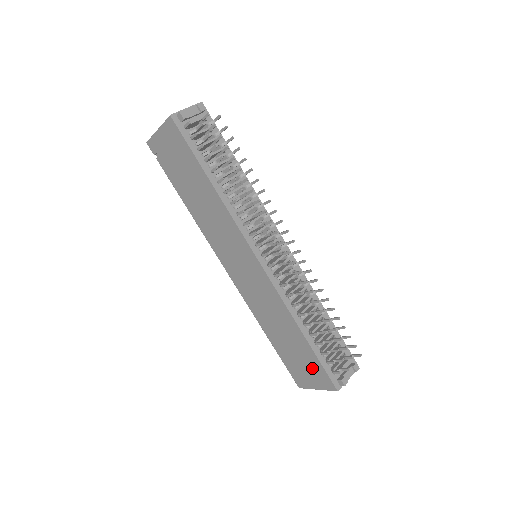
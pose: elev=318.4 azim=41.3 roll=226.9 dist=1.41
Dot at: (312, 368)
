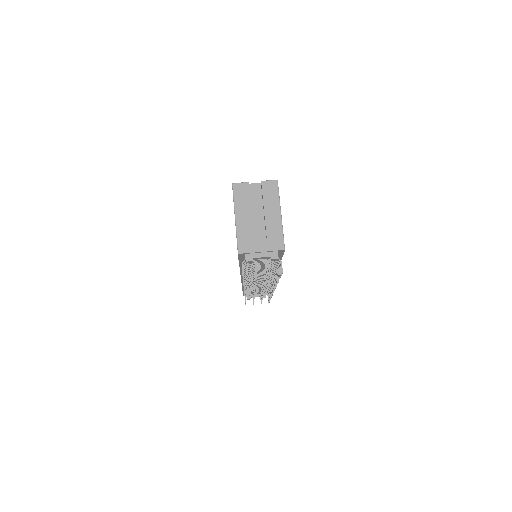
Dot at: occluded
